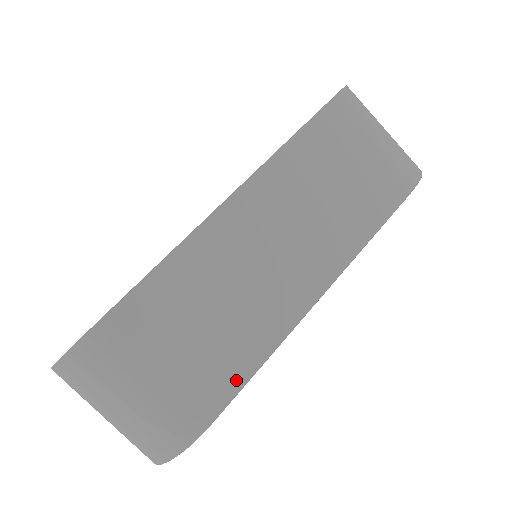
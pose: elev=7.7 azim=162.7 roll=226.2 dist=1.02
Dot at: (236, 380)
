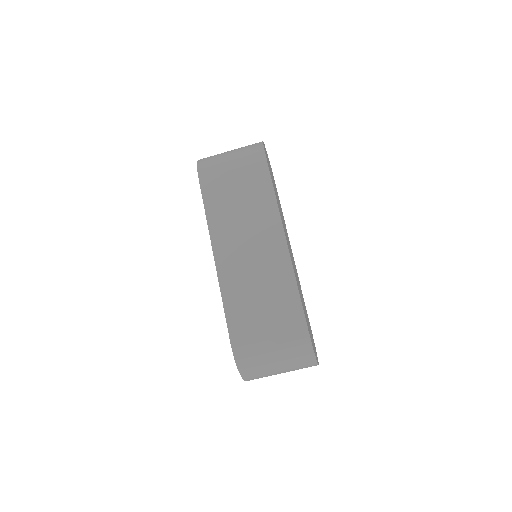
Dot at: (296, 303)
